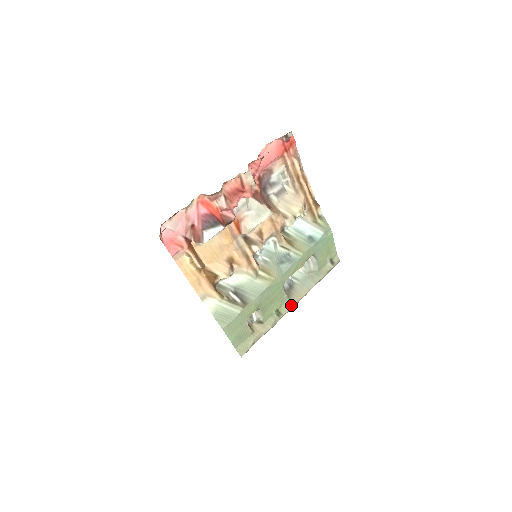
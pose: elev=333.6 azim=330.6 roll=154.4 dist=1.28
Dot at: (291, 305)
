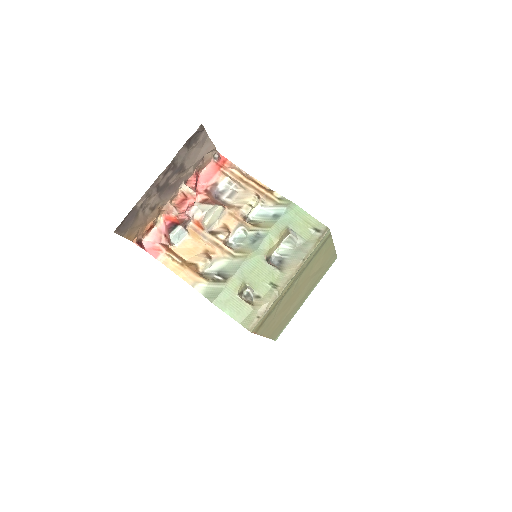
Dot at: (286, 277)
